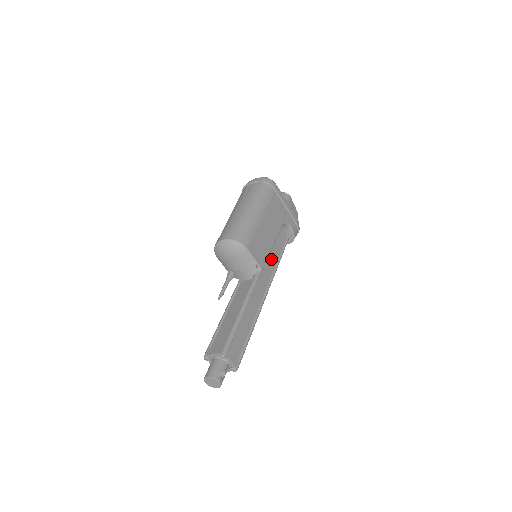
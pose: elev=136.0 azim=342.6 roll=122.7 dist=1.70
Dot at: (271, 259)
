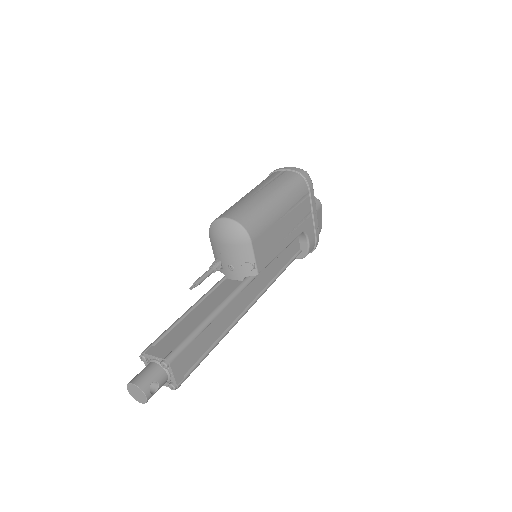
Dot at: (272, 267)
